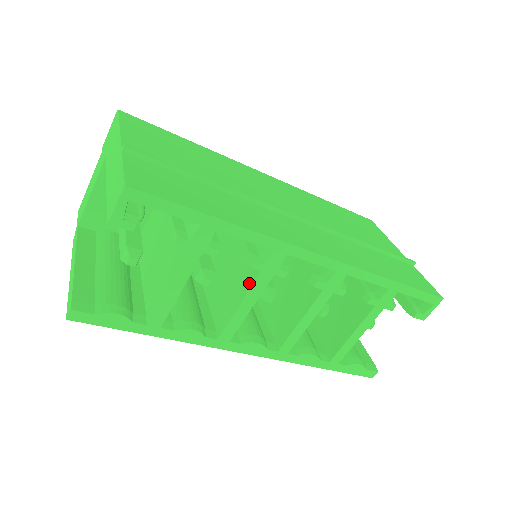
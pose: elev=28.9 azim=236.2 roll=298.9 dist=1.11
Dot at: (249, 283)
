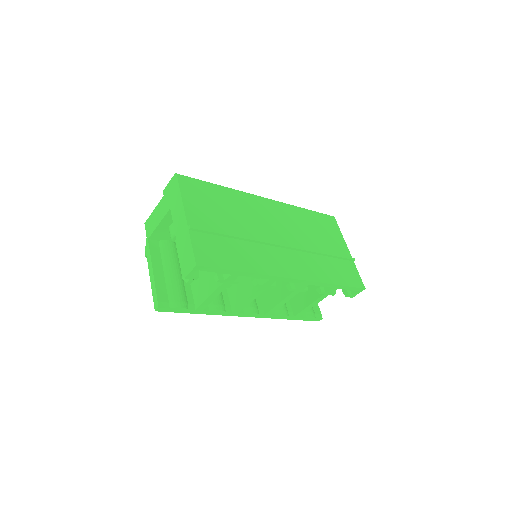
Dot at: (253, 290)
